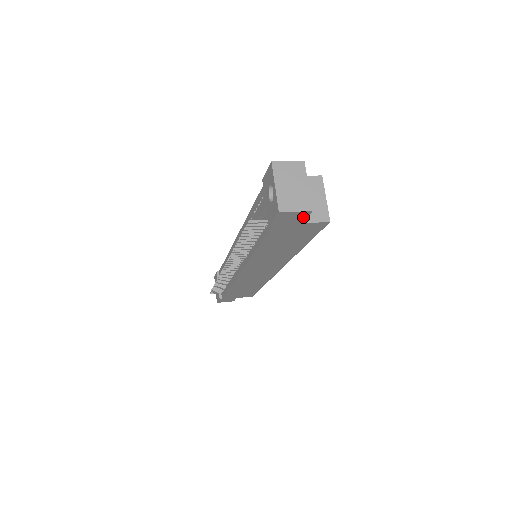
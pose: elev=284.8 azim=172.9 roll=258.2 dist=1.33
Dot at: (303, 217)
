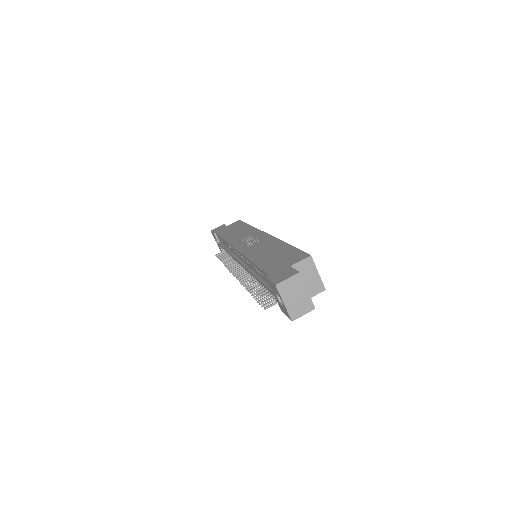
Dot at: occluded
